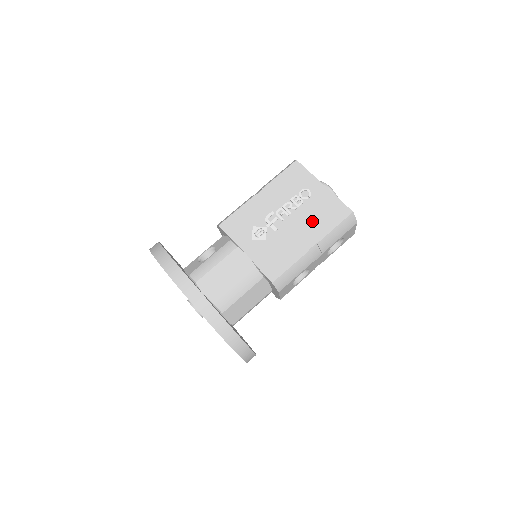
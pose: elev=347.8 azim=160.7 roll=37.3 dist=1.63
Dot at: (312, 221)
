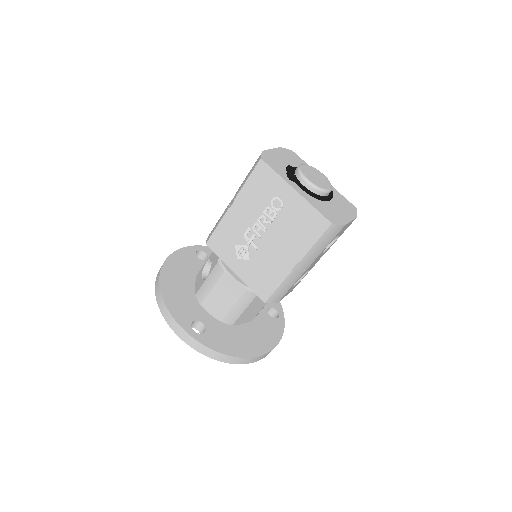
Dot at: (290, 237)
